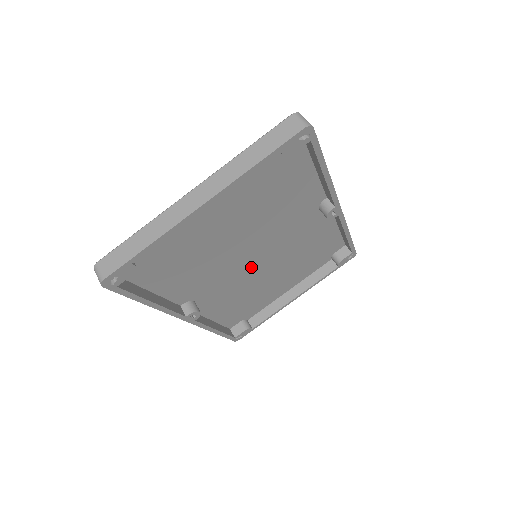
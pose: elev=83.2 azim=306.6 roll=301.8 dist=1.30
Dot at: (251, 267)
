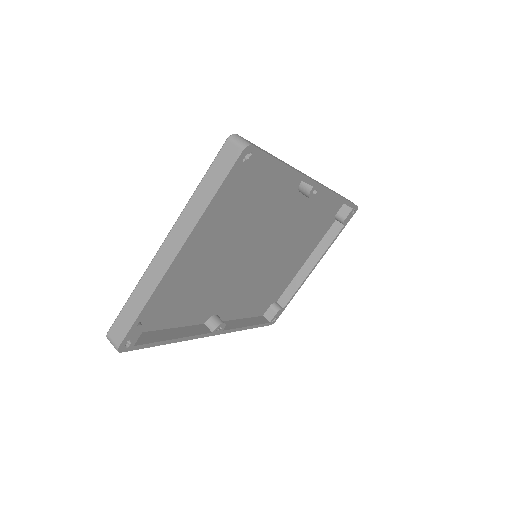
Dot at: (256, 265)
